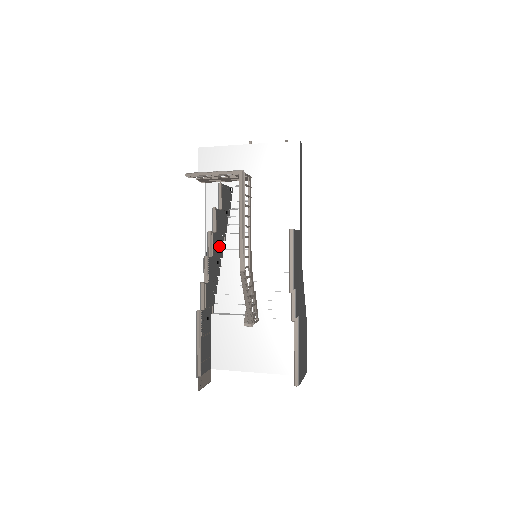
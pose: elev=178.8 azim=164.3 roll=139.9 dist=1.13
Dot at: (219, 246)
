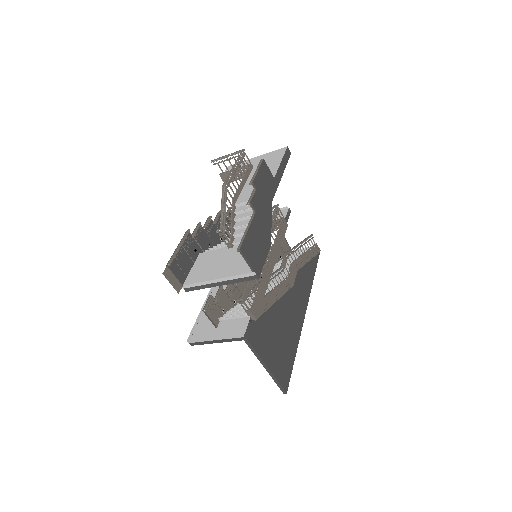
Dot at: (227, 234)
